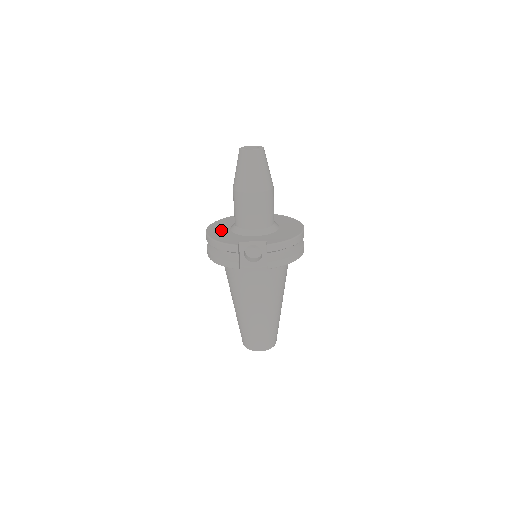
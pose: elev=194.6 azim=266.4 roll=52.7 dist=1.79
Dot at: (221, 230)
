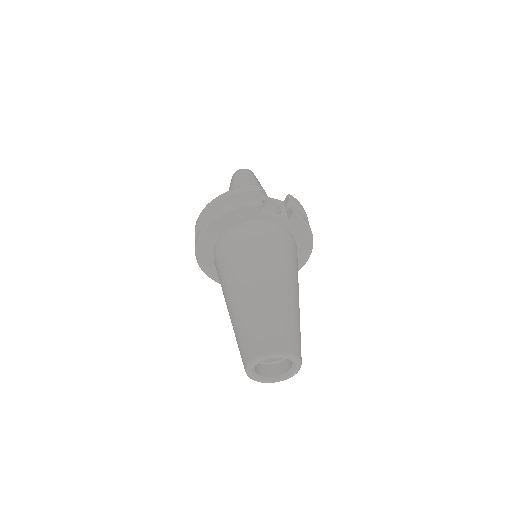
Dot at: occluded
